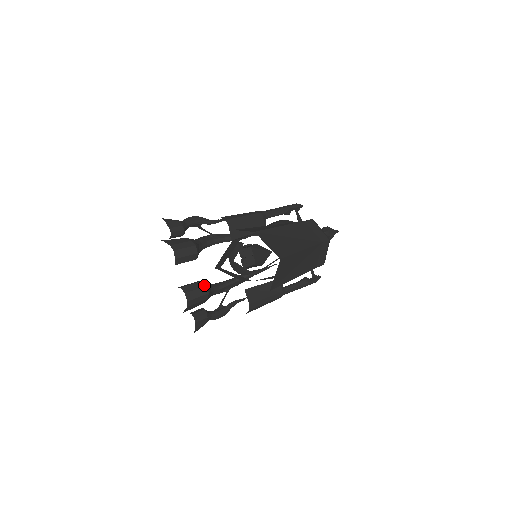
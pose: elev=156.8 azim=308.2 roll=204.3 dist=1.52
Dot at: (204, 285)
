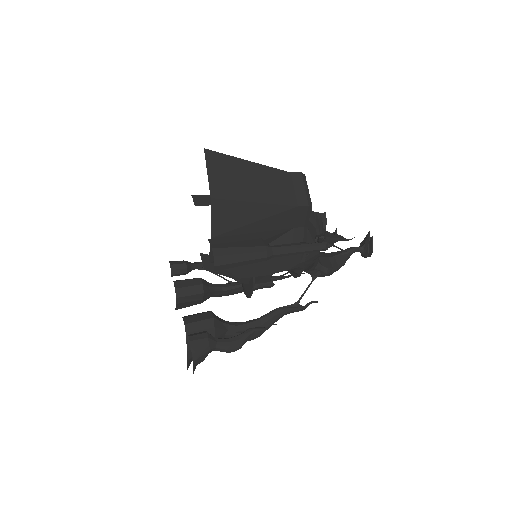
Dot at: (209, 311)
